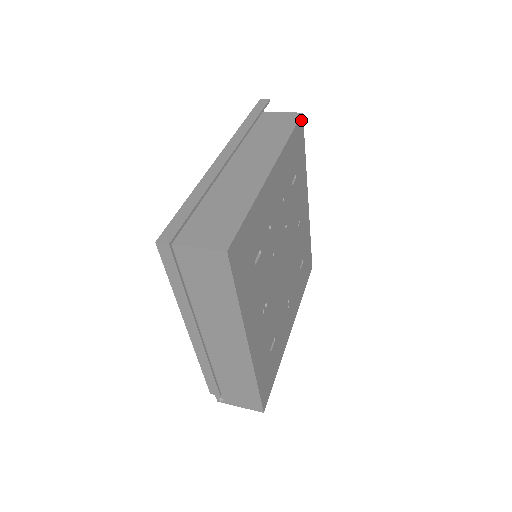
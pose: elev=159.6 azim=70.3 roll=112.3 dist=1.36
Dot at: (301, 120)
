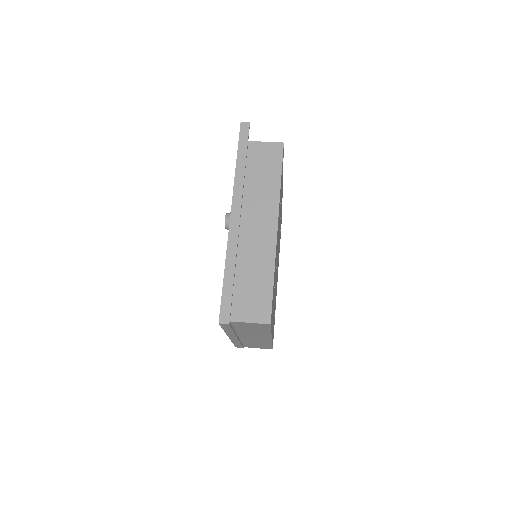
Dot at: (283, 150)
